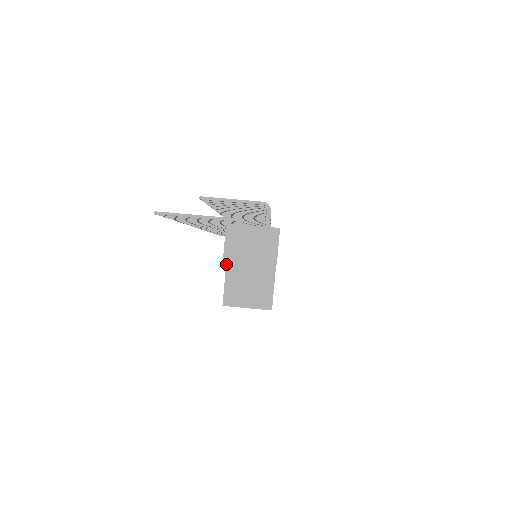
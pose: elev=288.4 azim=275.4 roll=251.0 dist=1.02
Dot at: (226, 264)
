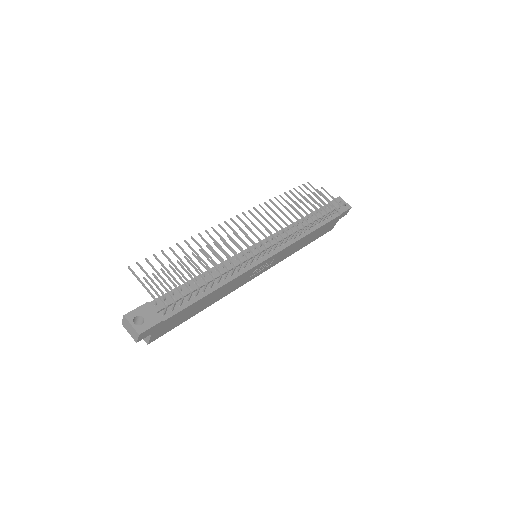
Dot at: occluded
